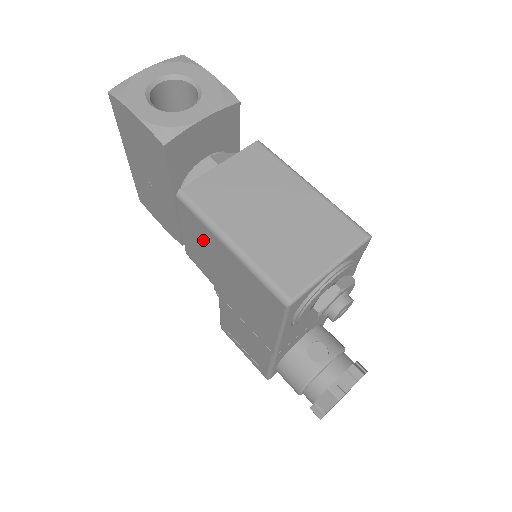
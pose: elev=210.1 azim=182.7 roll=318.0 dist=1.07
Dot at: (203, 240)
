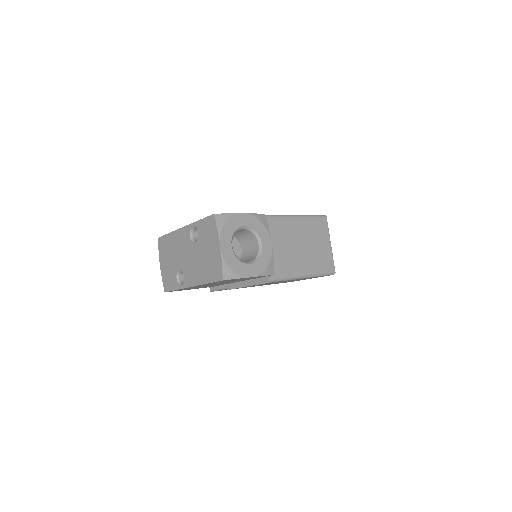
Dot at: occluded
